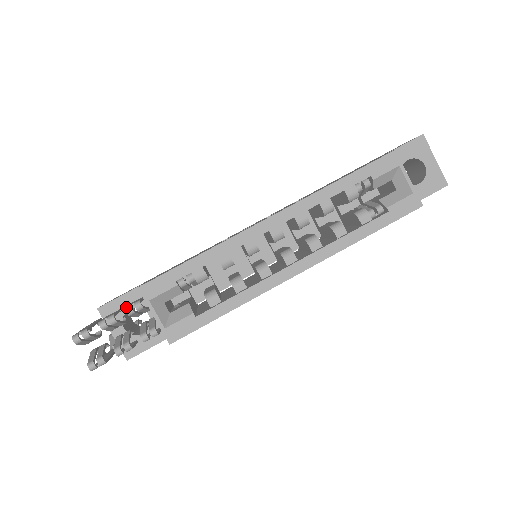
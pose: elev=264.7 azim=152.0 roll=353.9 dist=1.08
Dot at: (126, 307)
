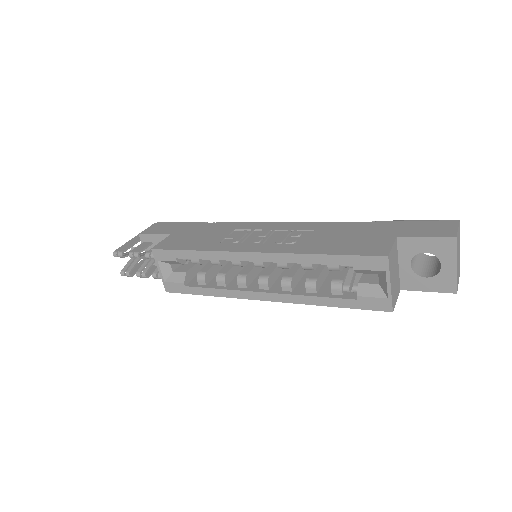
Dot at: (147, 252)
